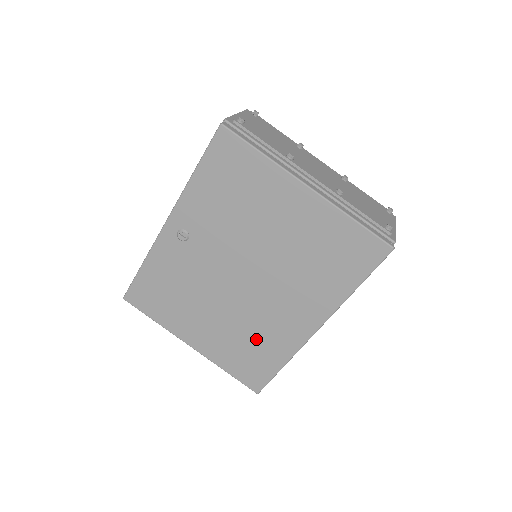
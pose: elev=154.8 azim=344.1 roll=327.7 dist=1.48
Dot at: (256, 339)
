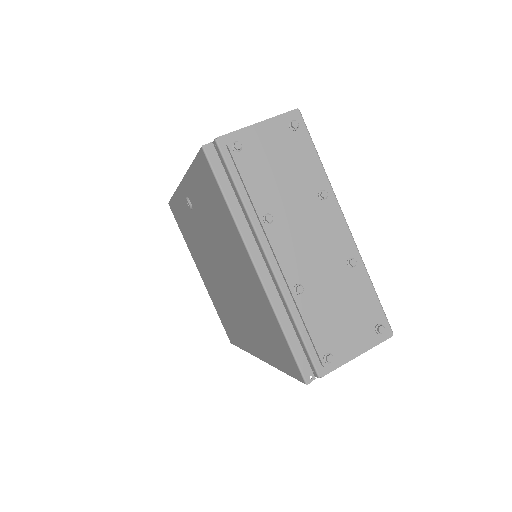
Dot at: (229, 316)
